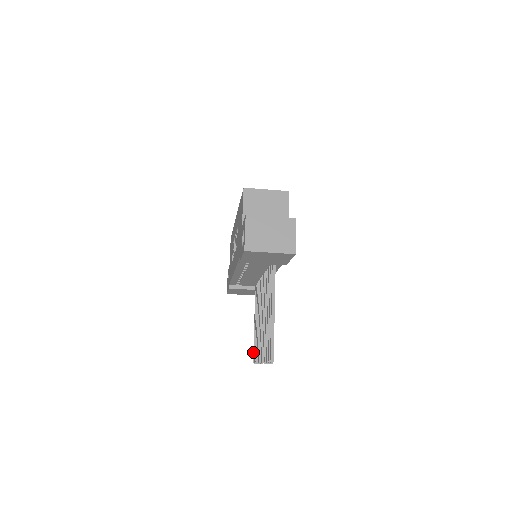
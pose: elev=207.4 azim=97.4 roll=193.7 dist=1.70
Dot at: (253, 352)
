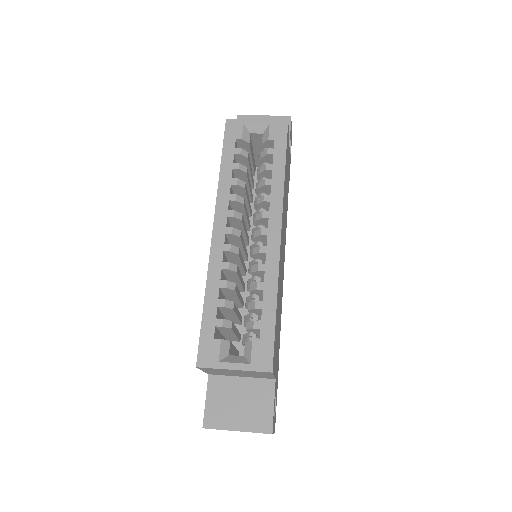
Dot at: occluded
